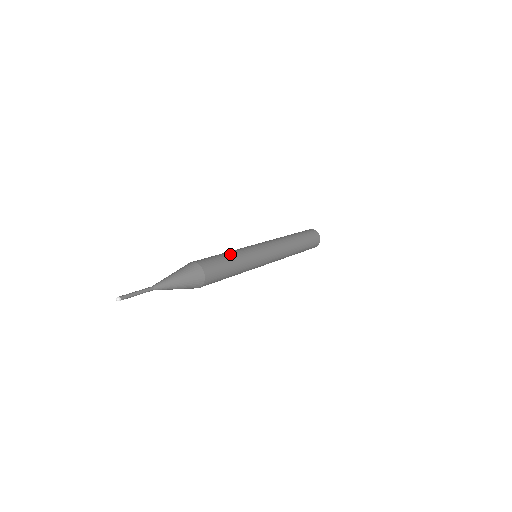
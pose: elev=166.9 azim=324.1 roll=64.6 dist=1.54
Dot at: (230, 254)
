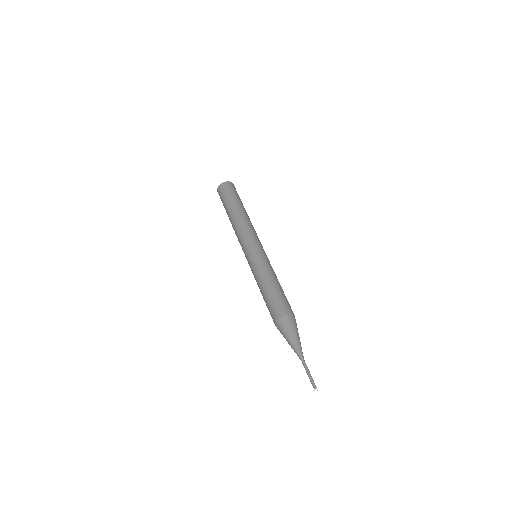
Dot at: (277, 282)
